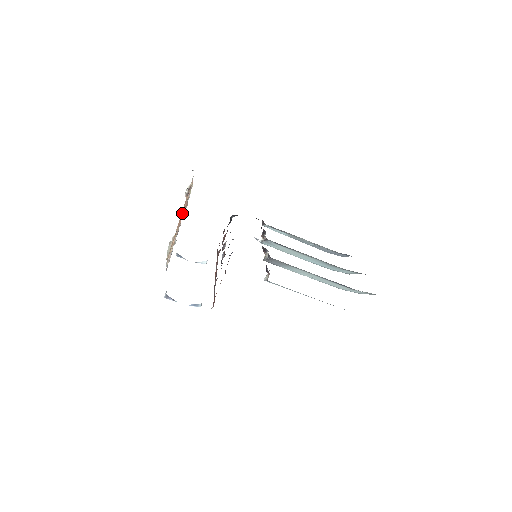
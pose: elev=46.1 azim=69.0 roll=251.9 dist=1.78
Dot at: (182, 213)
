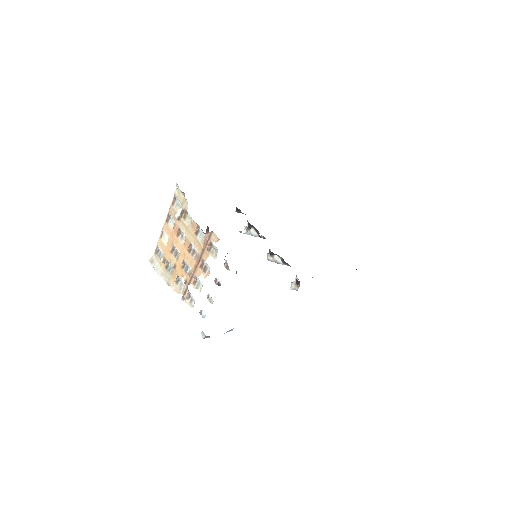
Dot at: (189, 245)
